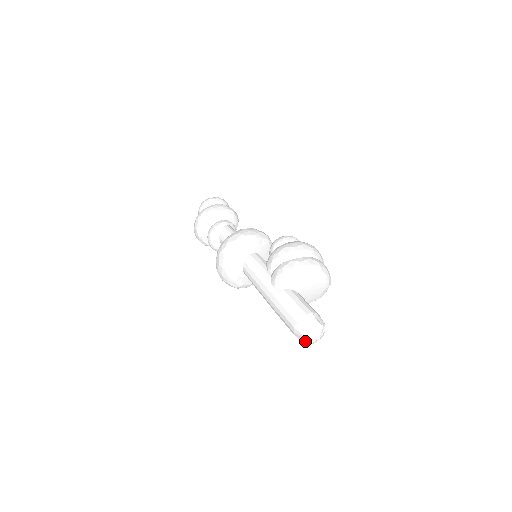
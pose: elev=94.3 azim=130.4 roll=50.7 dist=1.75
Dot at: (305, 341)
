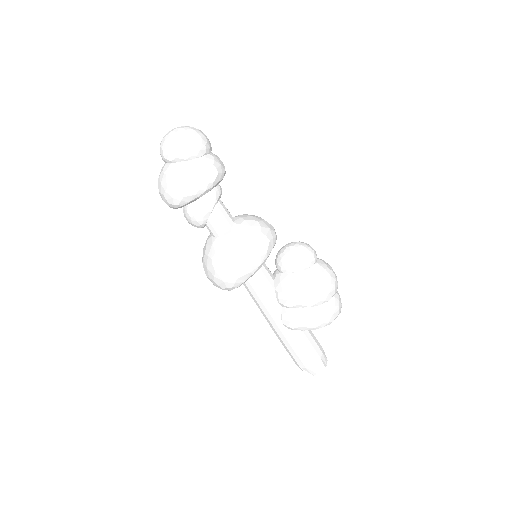
Dot at: occluded
